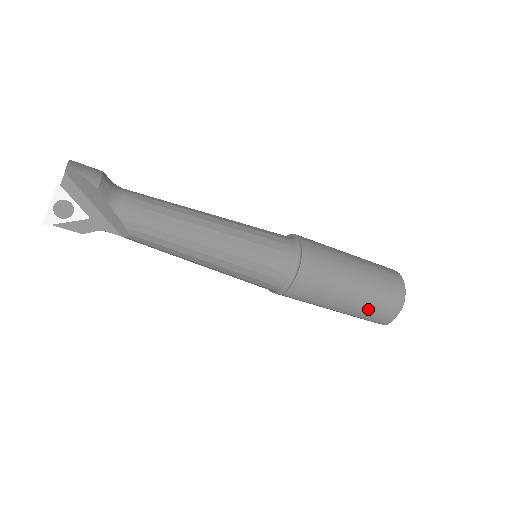
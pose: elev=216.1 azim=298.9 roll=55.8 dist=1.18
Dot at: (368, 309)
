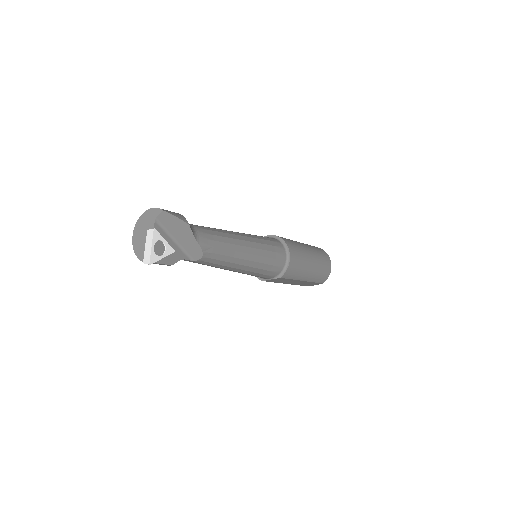
Dot at: (318, 274)
